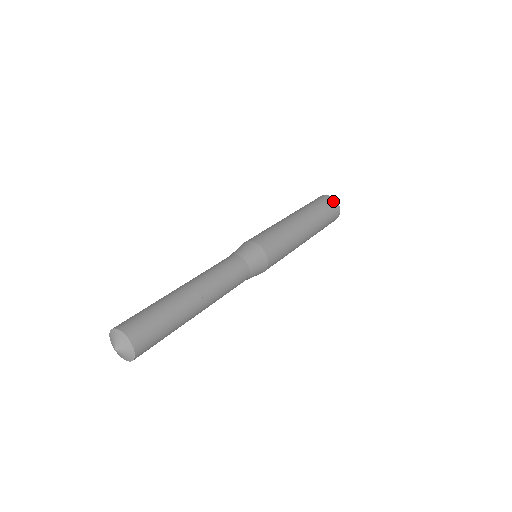
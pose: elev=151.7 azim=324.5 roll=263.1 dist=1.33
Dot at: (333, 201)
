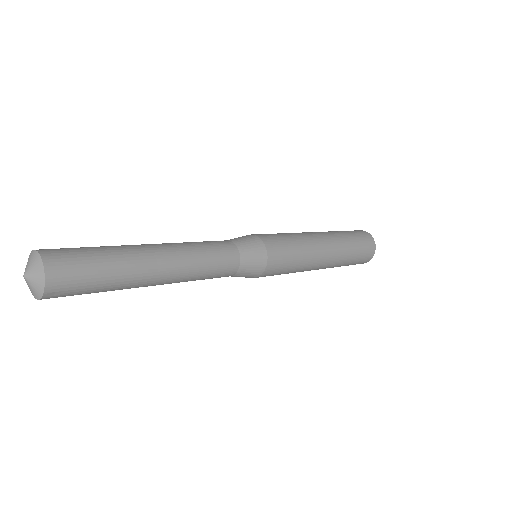
Dot at: (361, 231)
